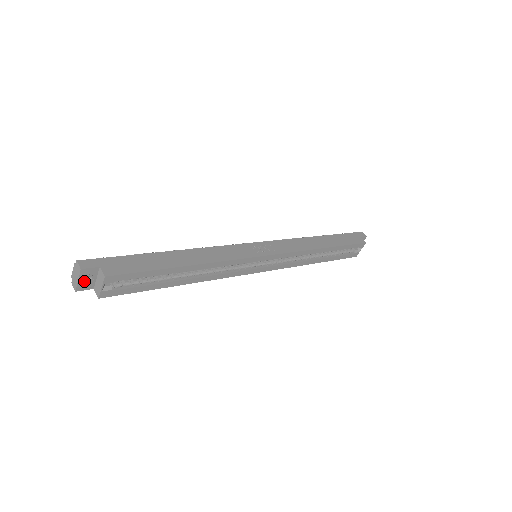
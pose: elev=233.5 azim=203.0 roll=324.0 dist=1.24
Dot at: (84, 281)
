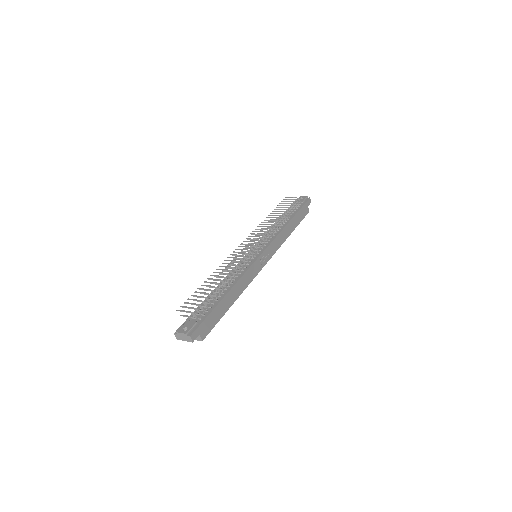
Dot at: occluded
